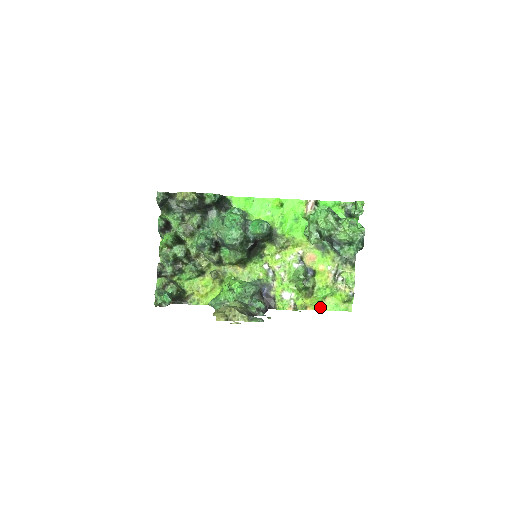
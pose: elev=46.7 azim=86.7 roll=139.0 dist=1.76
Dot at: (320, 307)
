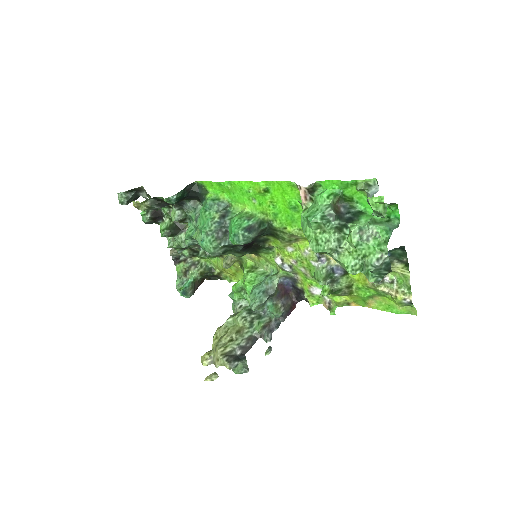
Dot at: (368, 305)
